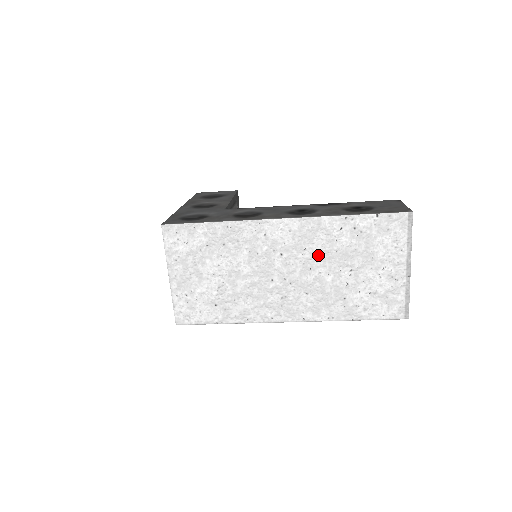
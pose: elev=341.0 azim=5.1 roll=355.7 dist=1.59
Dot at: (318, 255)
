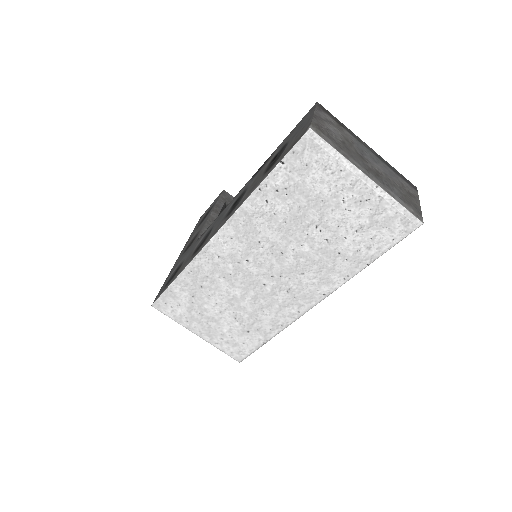
Dot at: (275, 238)
